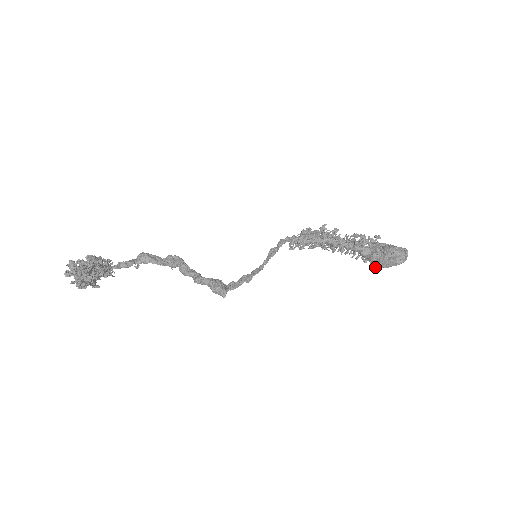
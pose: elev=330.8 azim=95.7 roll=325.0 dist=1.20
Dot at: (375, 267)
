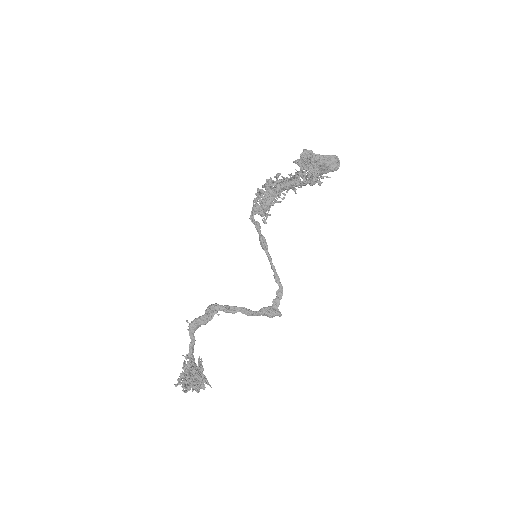
Dot at: occluded
